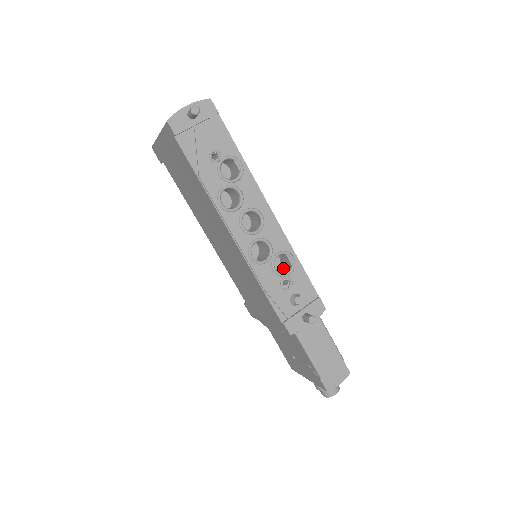
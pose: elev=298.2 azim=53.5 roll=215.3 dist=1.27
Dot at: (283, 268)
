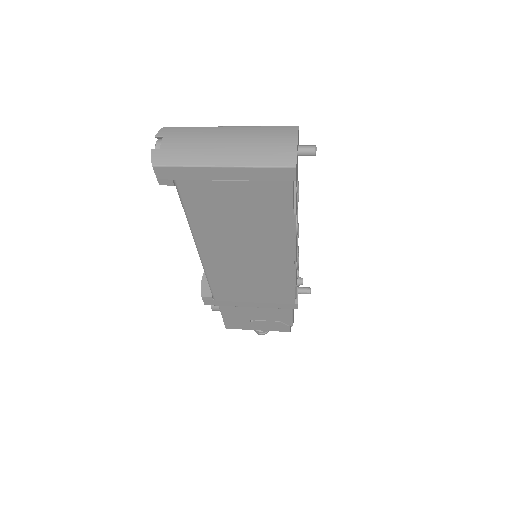
Dot at: occluded
